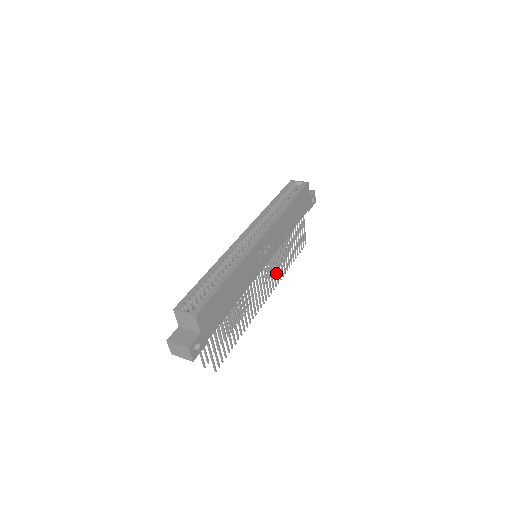
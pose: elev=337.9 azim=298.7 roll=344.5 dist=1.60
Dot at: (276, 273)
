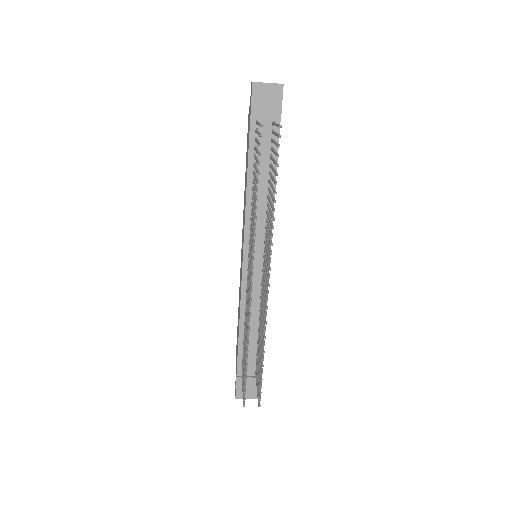
Dot at: (264, 307)
